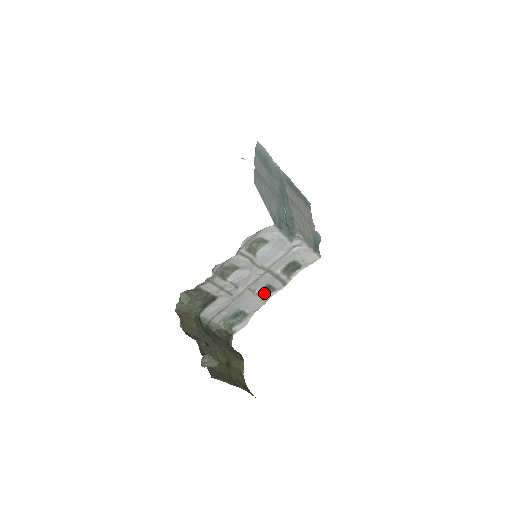
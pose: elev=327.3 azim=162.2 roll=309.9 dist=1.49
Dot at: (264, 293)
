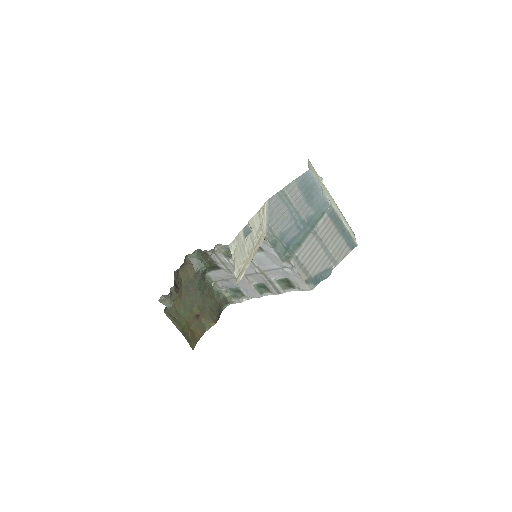
Dot at: (261, 289)
